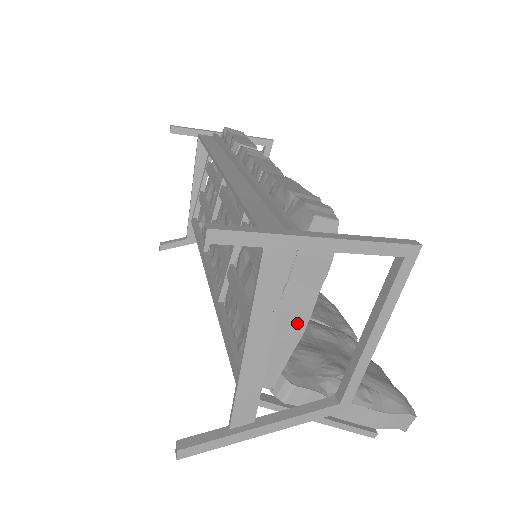
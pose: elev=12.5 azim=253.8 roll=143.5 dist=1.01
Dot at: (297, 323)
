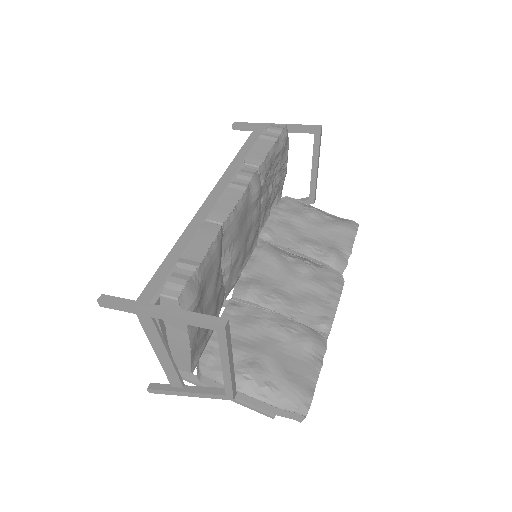
Dot at: (184, 345)
